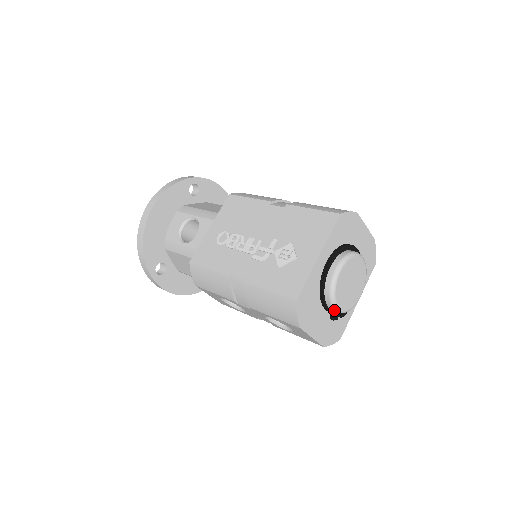
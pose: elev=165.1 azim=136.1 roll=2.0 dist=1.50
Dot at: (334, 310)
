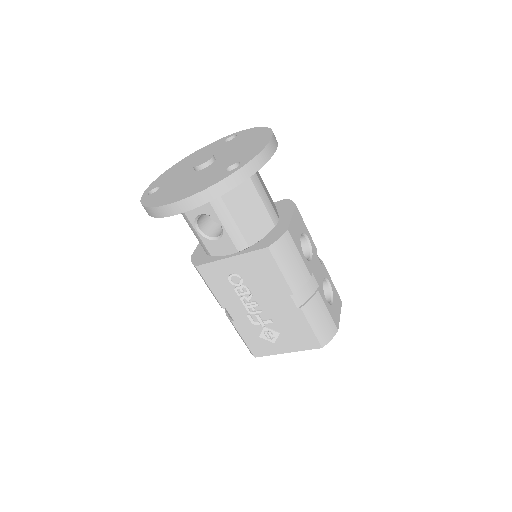
Dot at: occluded
